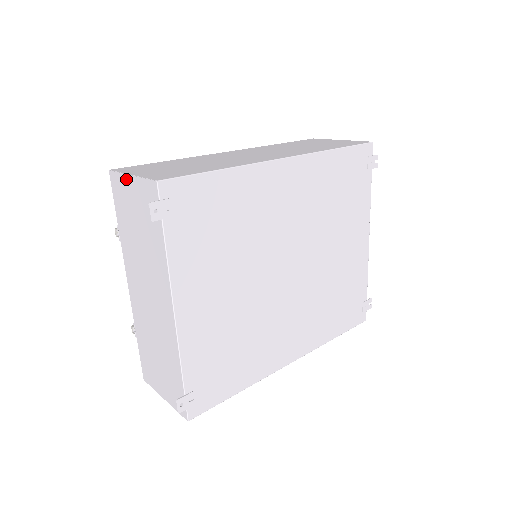
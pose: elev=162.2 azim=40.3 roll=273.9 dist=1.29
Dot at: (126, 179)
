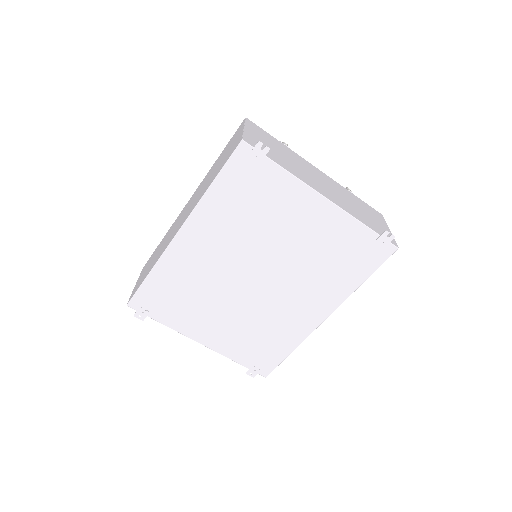
Dot at: occluded
